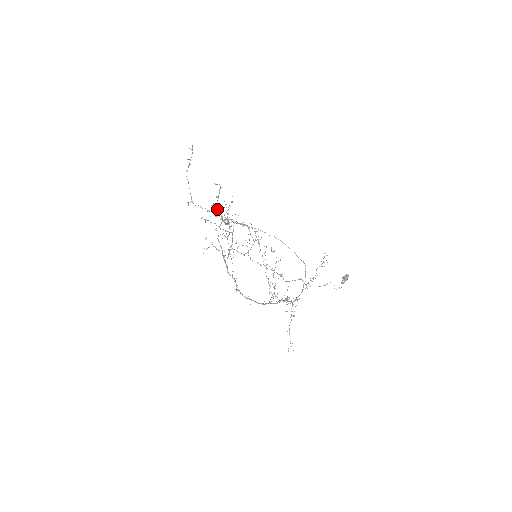
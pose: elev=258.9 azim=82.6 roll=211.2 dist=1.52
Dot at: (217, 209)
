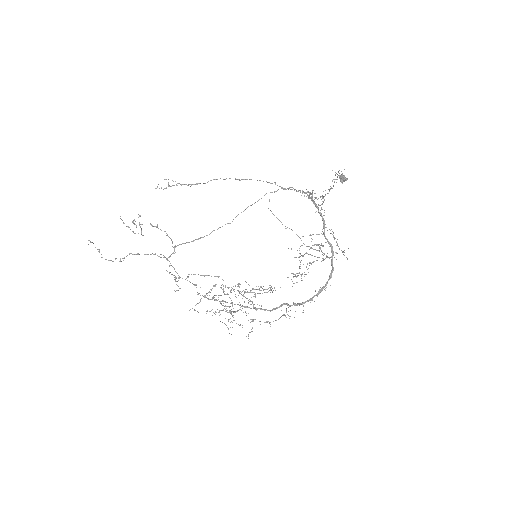
Dot at: (170, 265)
